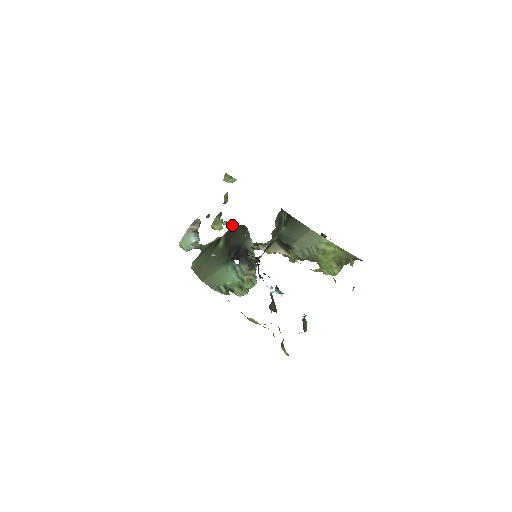
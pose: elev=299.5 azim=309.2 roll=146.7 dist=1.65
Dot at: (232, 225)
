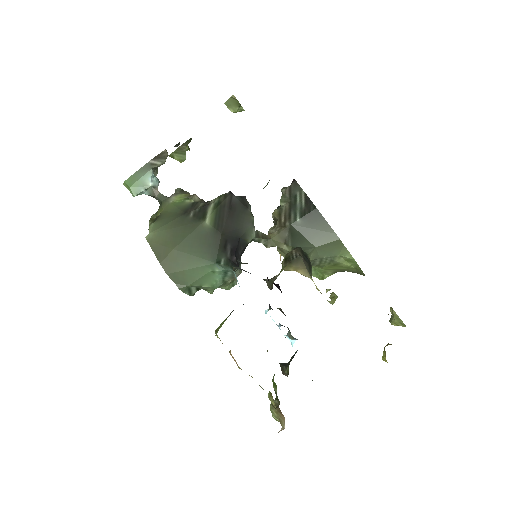
Dot at: (228, 192)
